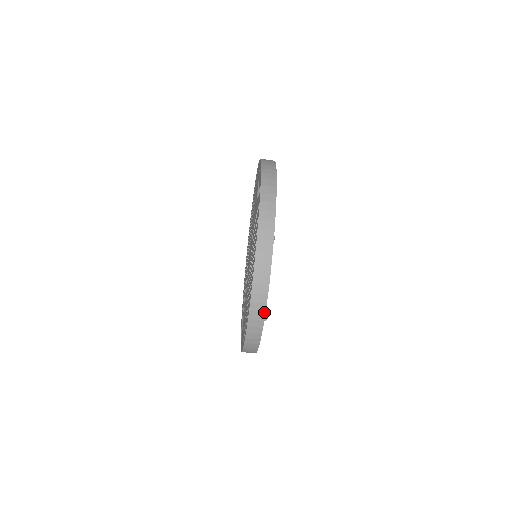
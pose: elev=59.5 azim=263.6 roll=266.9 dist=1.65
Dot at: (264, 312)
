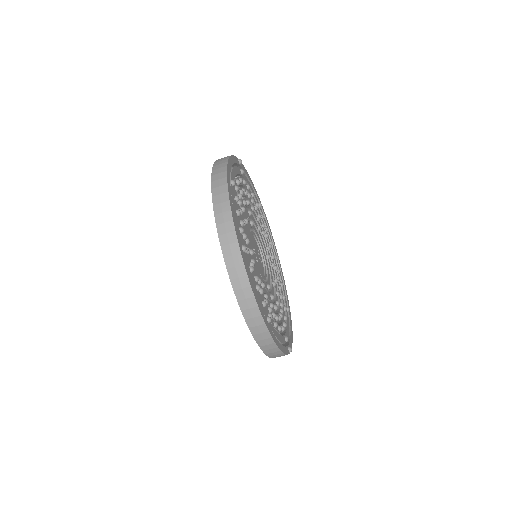
Dot at: occluded
